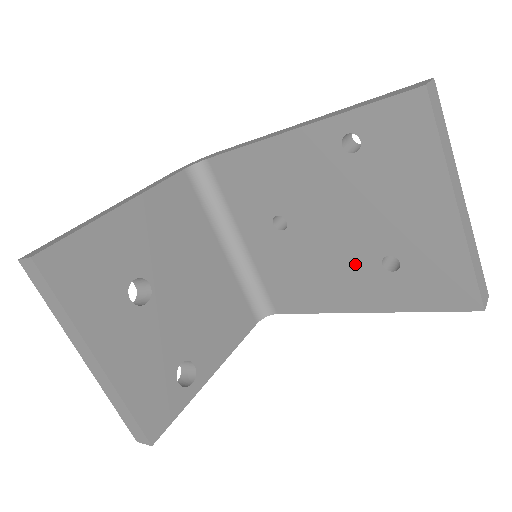
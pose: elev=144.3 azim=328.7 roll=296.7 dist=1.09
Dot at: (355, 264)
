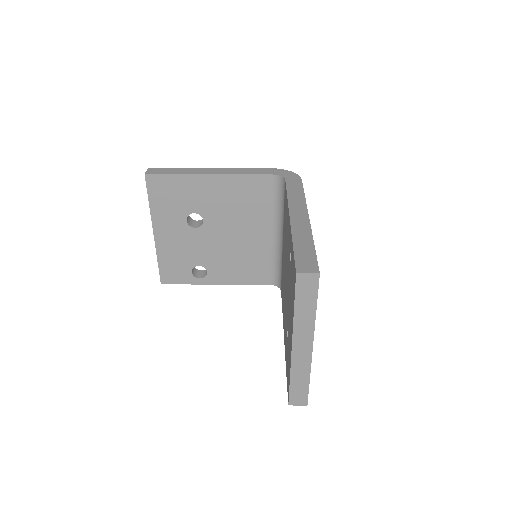
Dot at: occluded
